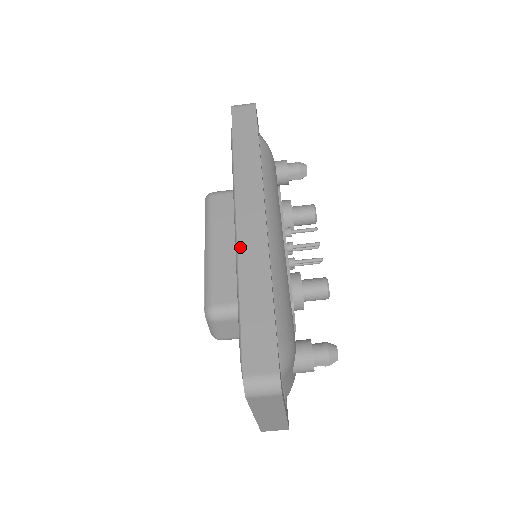
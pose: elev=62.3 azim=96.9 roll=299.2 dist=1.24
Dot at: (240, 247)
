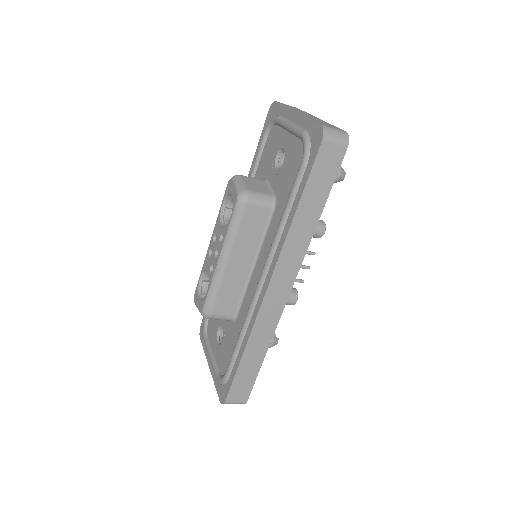
Dot at: (259, 318)
